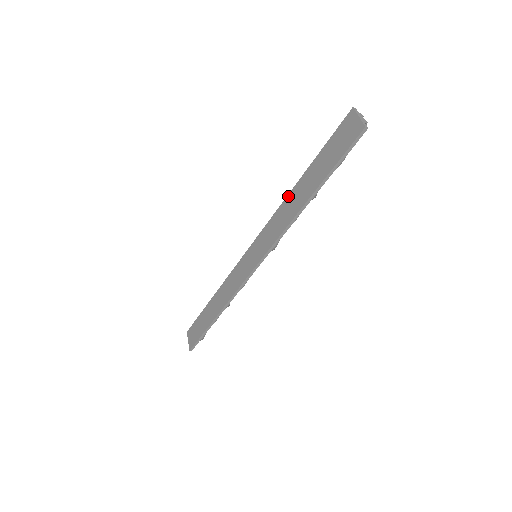
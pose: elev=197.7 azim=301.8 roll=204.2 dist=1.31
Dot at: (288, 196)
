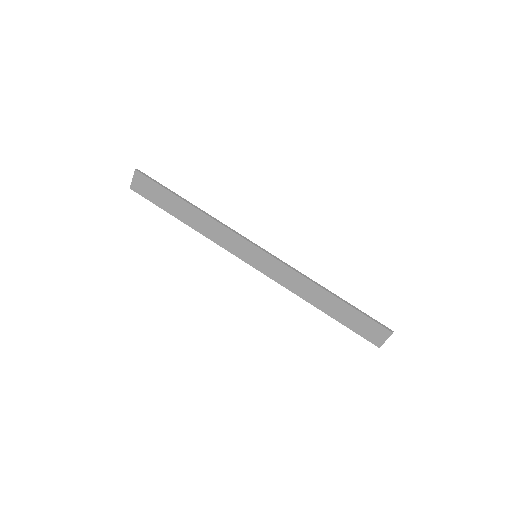
Dot at: (315, 285)
